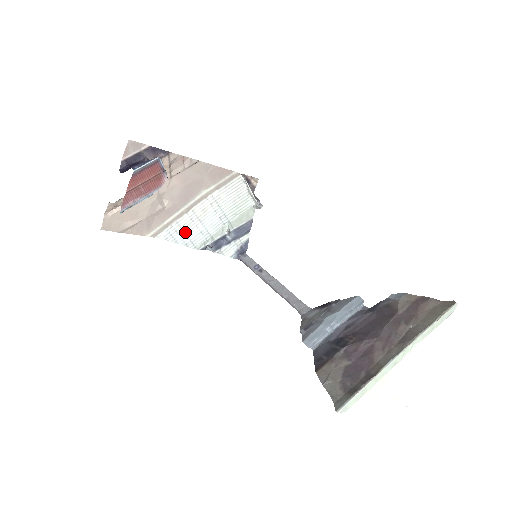
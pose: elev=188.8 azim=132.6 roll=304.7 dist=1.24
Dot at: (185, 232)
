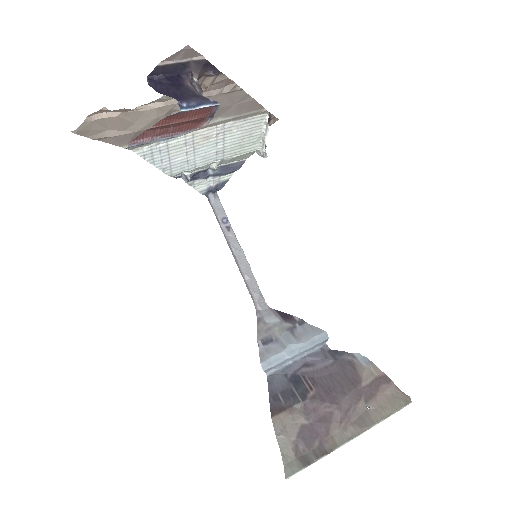
Dot at: (170, 155)
